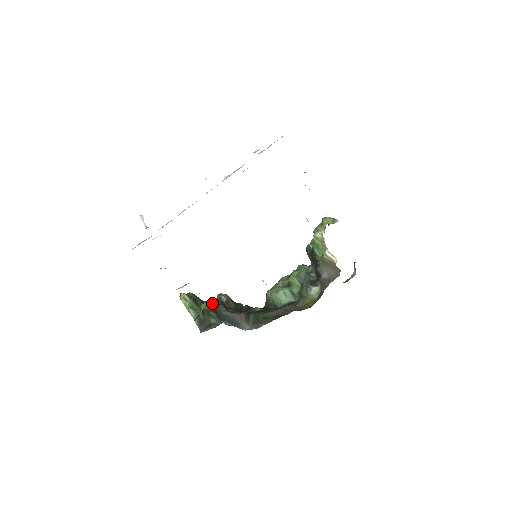
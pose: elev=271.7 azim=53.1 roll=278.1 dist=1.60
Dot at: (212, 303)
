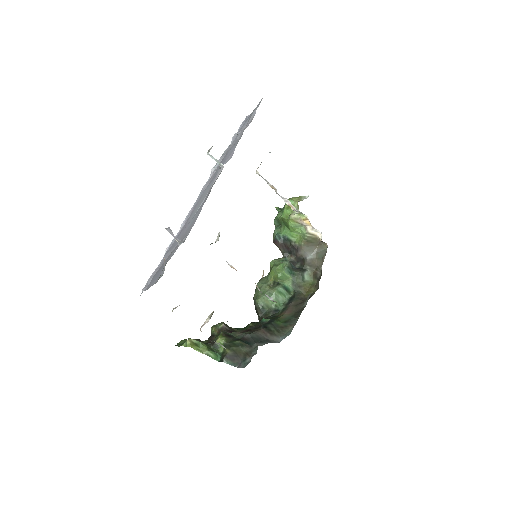
Dot at: (225, 334)
